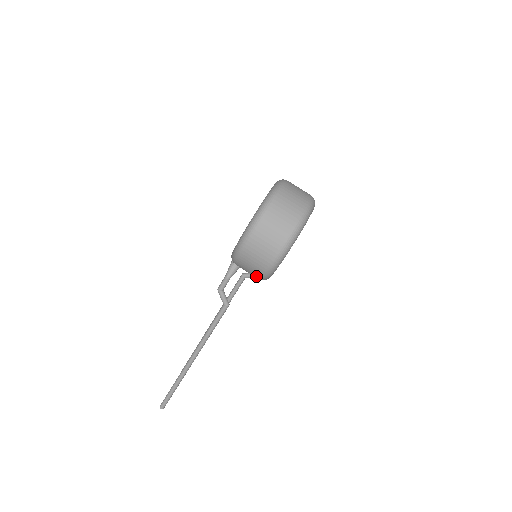
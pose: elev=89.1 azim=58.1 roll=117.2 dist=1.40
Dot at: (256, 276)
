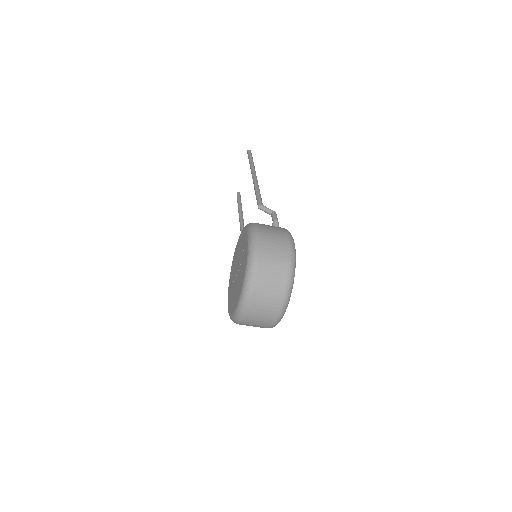
Dot at: occluded
